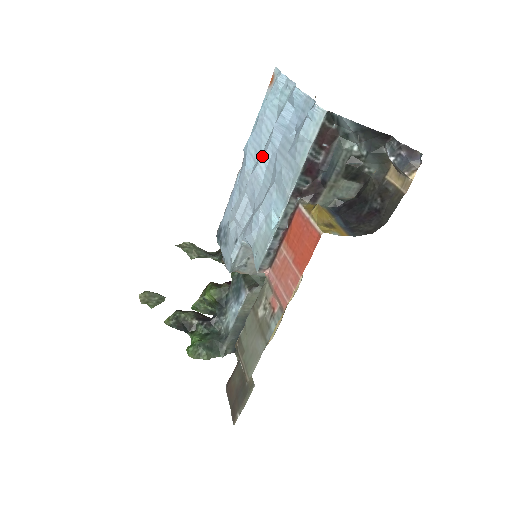
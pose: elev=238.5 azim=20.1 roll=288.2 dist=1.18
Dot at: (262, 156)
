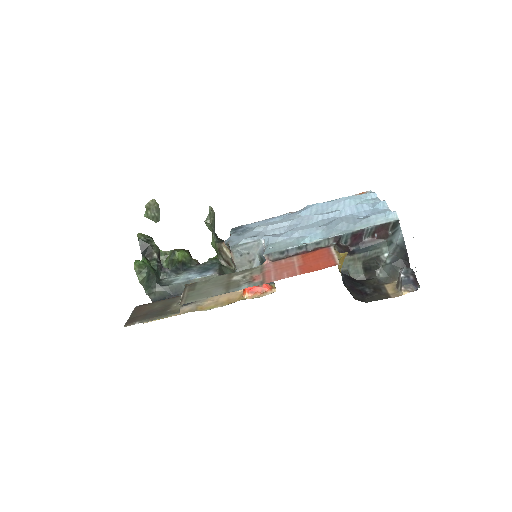
Dot at: (325, 213)
